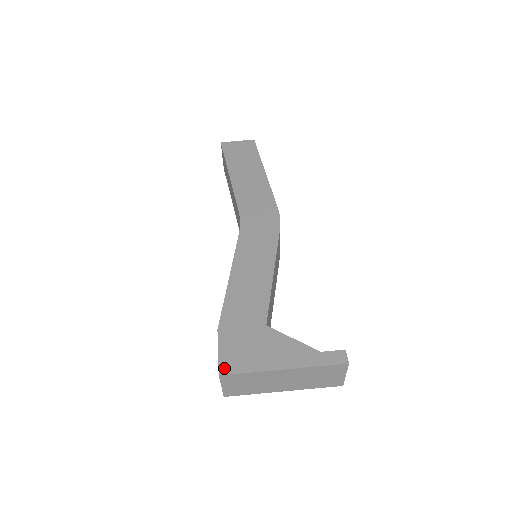
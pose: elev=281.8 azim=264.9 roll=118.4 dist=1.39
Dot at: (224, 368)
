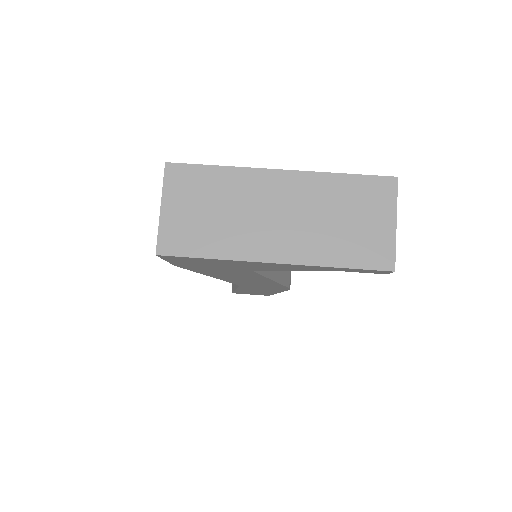
Dot at: (178, 167)
